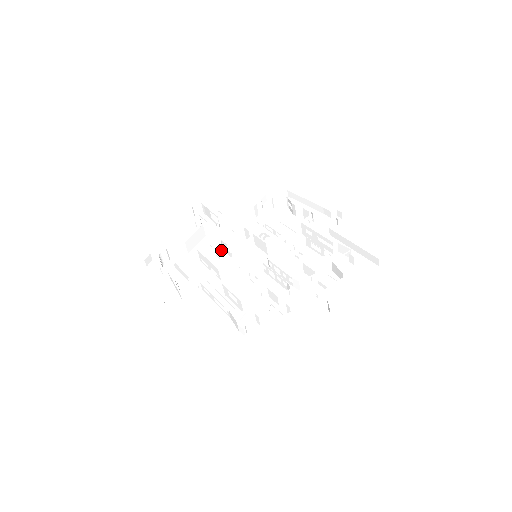
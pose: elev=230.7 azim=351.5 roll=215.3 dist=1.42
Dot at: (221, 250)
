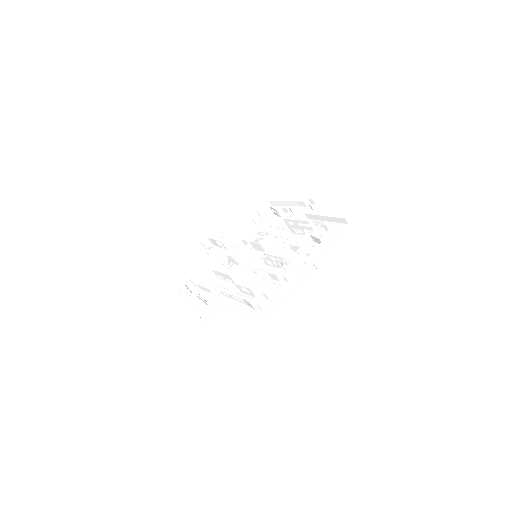
Dot at: (231, 264)
